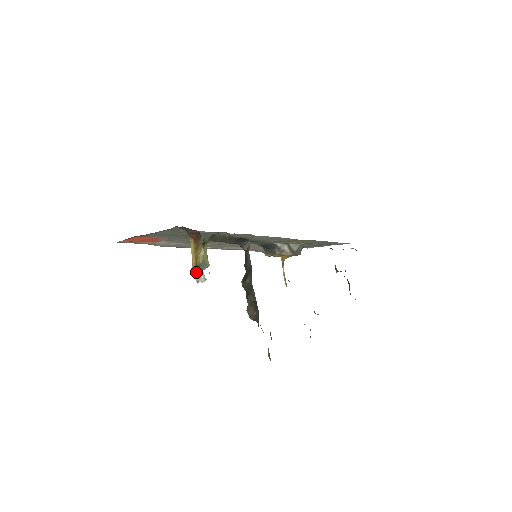
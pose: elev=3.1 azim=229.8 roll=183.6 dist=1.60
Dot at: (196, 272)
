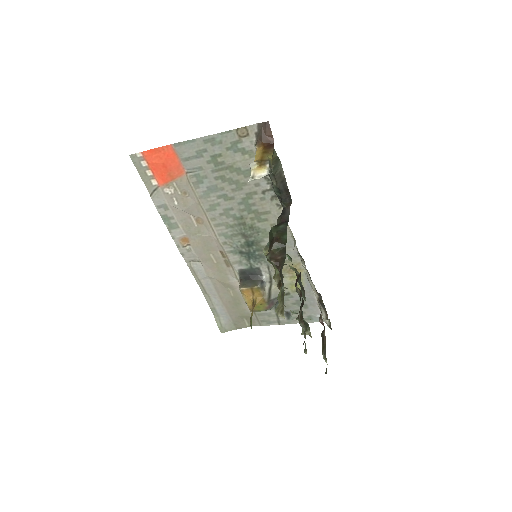
Dot at: (260, 164)
